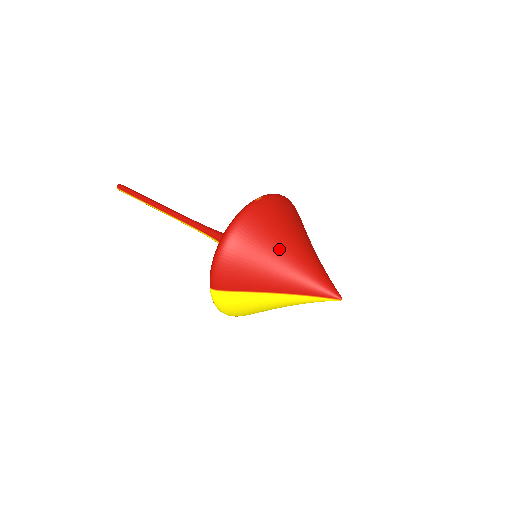
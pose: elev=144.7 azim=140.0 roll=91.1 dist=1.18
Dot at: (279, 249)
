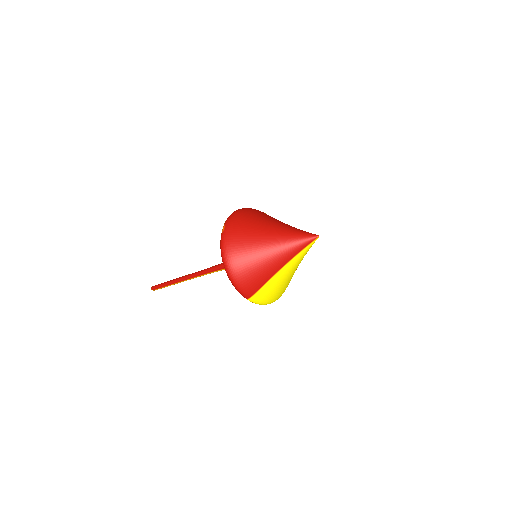
Dot at: (259, 244)
